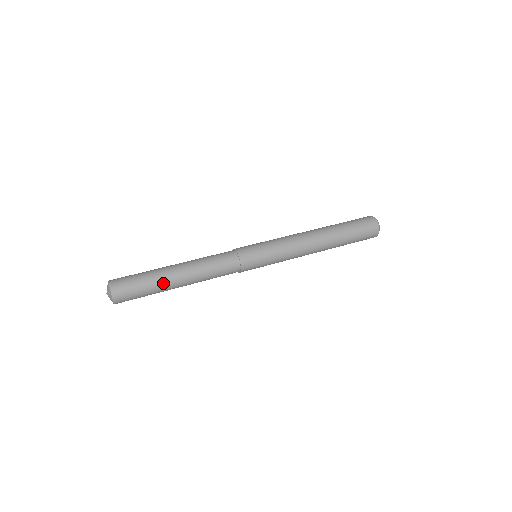
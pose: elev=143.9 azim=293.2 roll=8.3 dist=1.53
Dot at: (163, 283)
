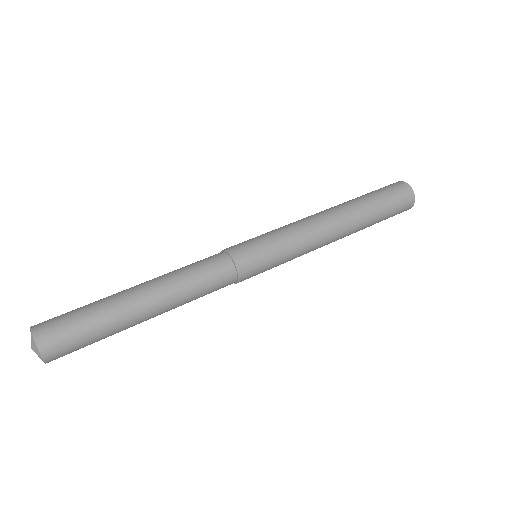
Dot at: (117, 305)
